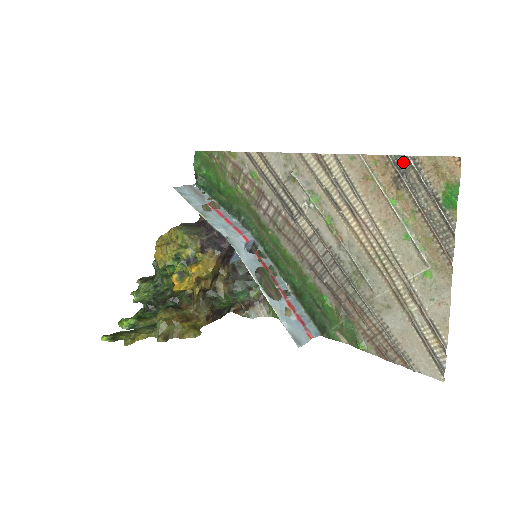
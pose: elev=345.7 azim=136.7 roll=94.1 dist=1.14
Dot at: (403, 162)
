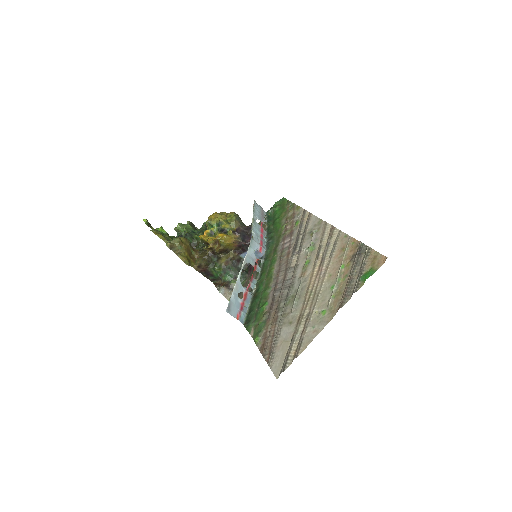
Dot at: (364, 248)
